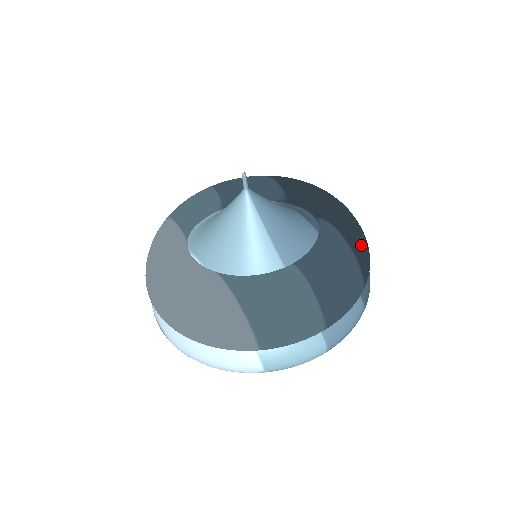
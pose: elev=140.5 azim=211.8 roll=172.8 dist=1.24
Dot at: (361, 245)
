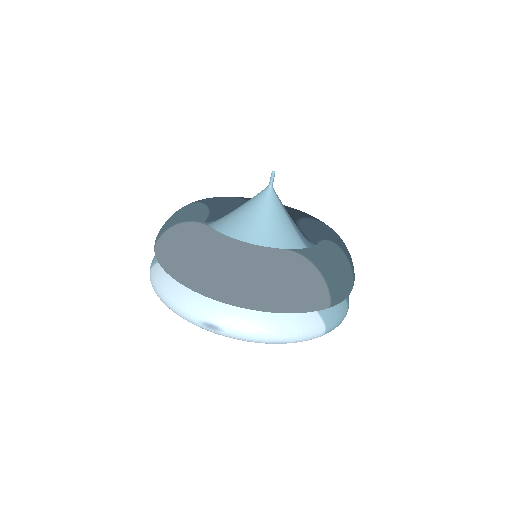
Dot at: occluded
